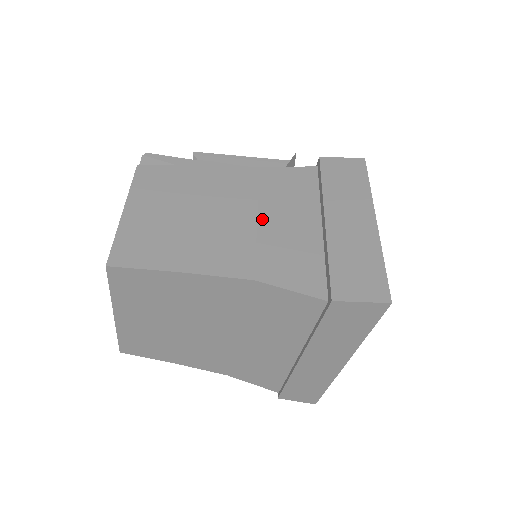
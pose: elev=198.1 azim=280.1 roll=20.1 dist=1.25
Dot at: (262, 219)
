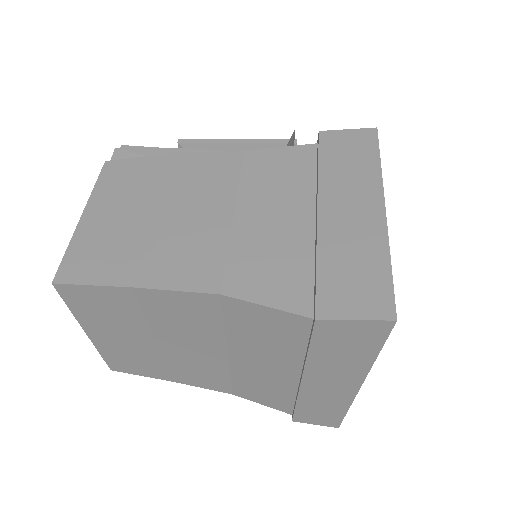
Dot at: (240, 215)
